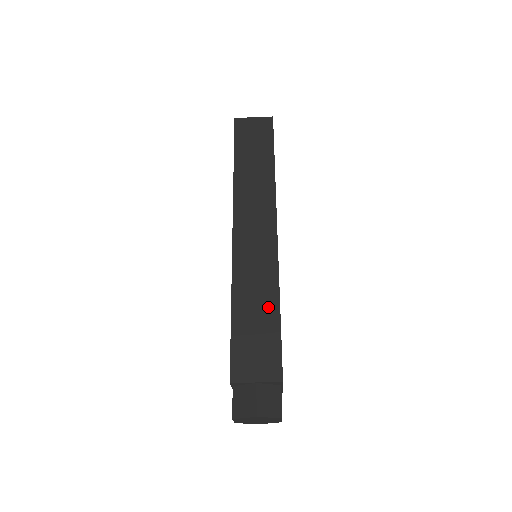
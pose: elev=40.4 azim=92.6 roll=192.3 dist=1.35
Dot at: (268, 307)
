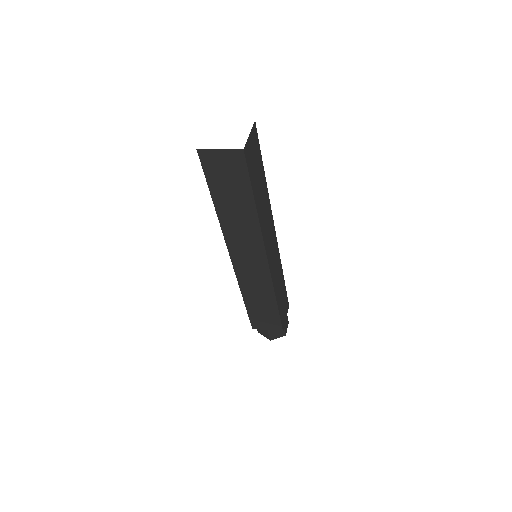
Dot at: (269, 303)
